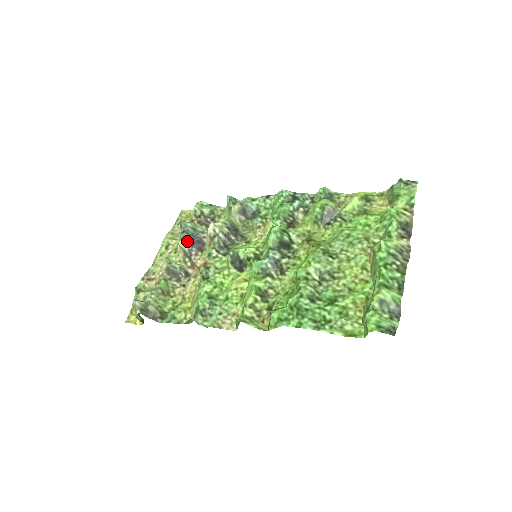
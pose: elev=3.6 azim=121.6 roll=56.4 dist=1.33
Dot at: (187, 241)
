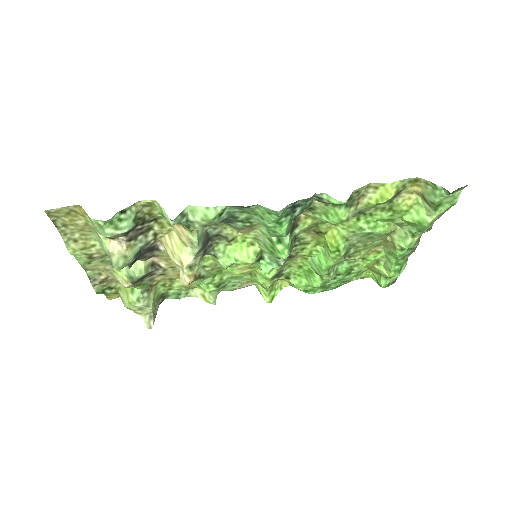
Dot at: (135, 261)
